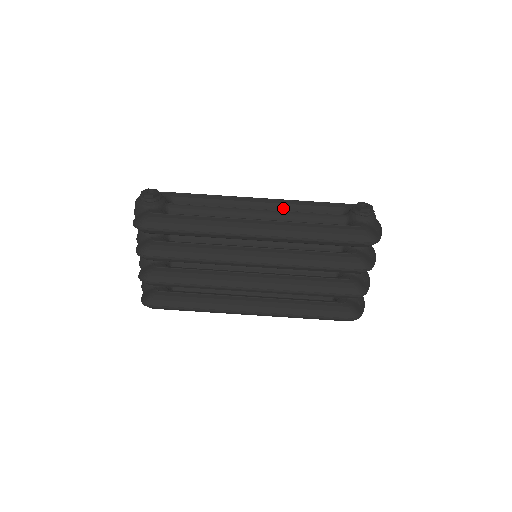
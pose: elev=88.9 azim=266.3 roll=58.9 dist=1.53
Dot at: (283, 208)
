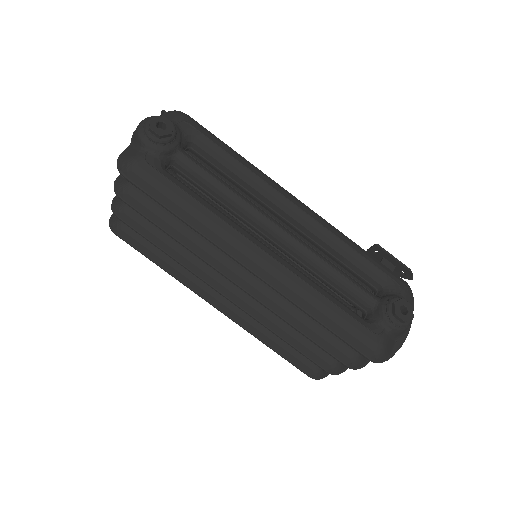
Dot at: (316, 236)
